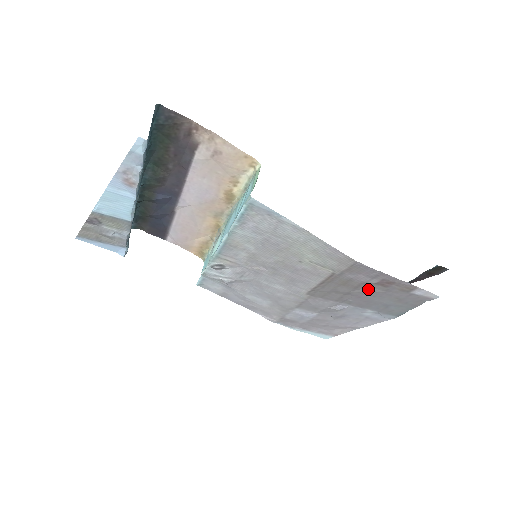
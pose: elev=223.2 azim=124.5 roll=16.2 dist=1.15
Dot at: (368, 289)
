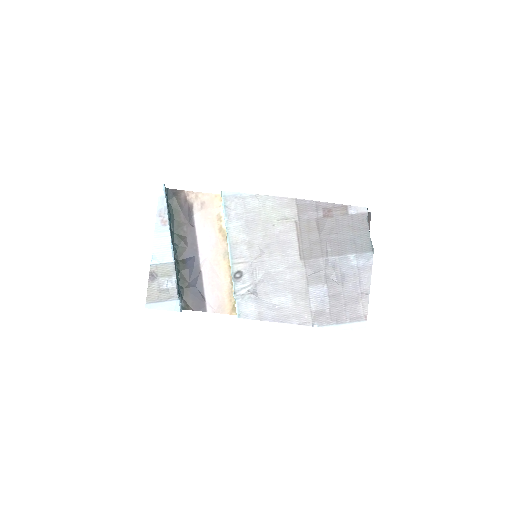
Dot at: (326, 227)
